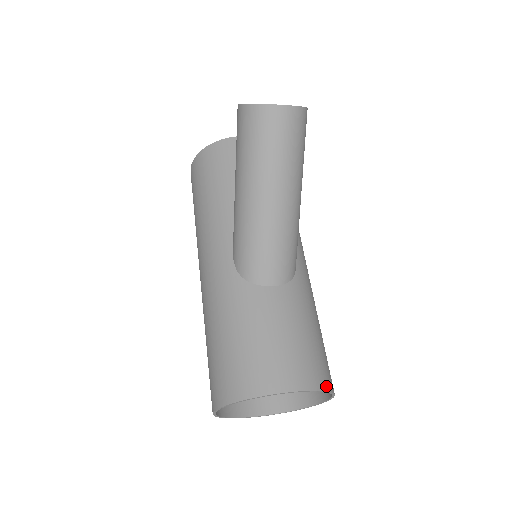
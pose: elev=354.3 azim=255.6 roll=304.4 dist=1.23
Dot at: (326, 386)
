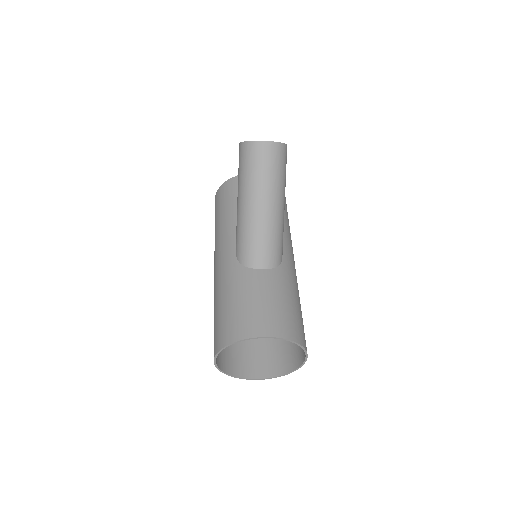
Dot at: (297, 340)
